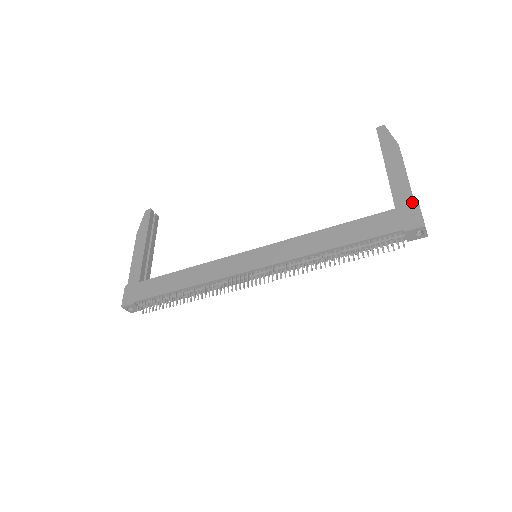
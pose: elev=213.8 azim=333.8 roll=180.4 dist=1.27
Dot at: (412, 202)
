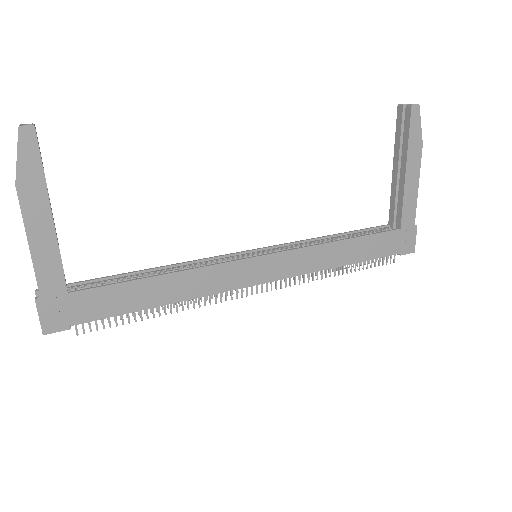
Dot at: (414, 225)
